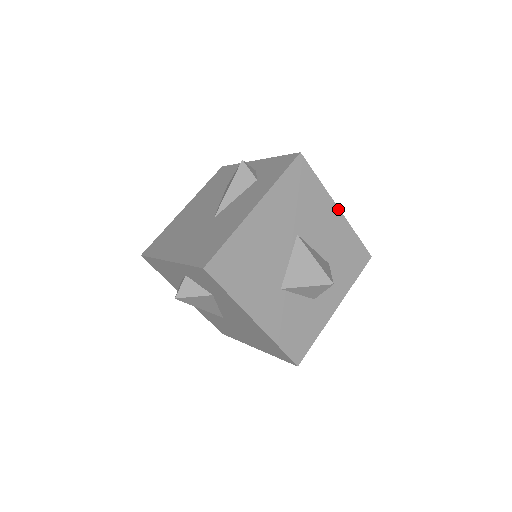
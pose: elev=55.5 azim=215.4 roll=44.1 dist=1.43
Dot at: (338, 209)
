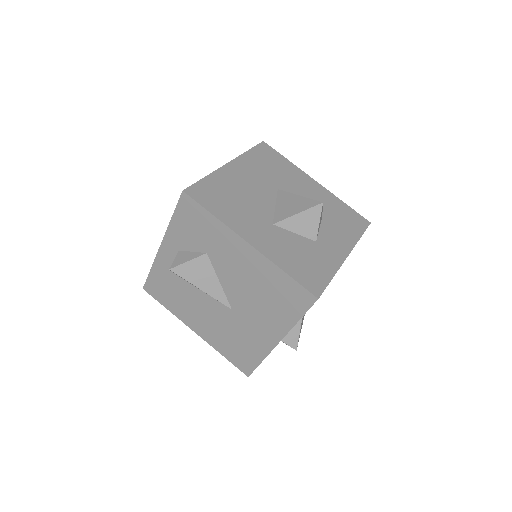
Dot at: (316, 182)
